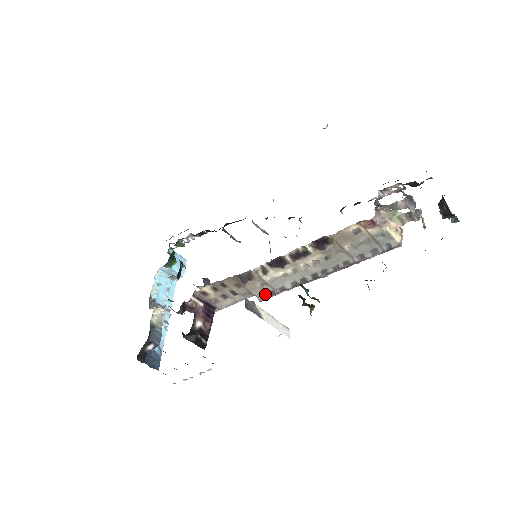
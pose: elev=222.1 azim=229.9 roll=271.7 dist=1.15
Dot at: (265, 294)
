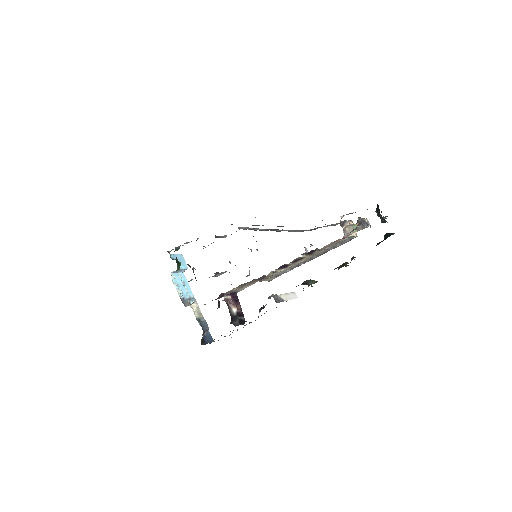
Dot at: (272, 278)
